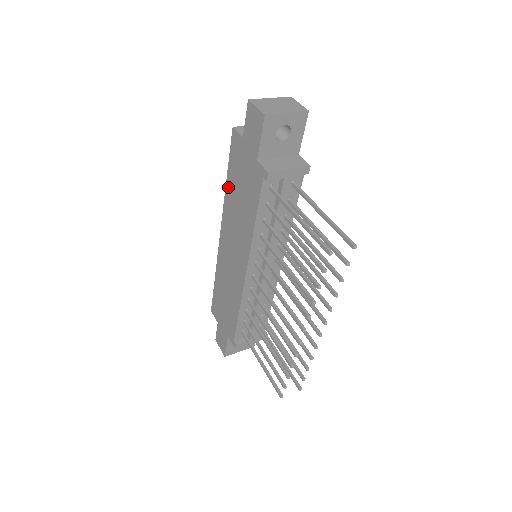
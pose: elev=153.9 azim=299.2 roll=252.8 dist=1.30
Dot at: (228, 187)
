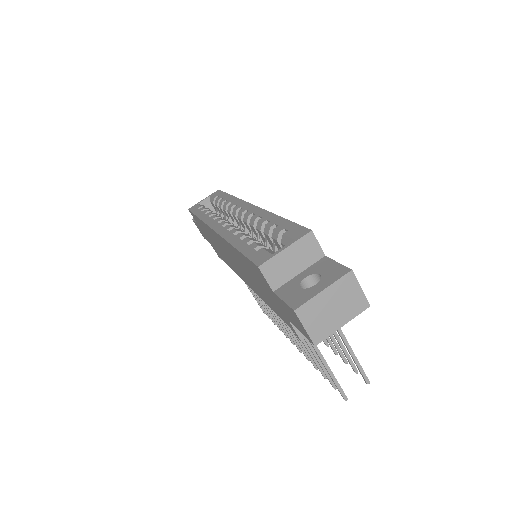
Dot at: (236, 252)
